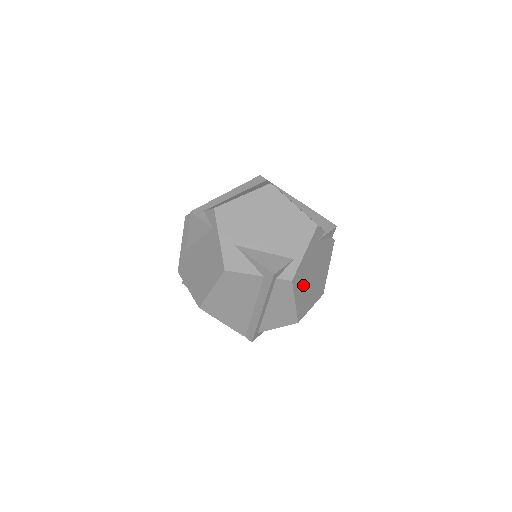
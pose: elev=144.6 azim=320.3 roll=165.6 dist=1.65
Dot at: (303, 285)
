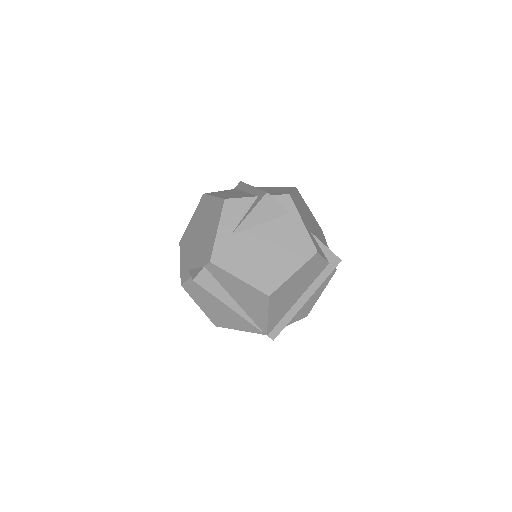
Dot at: occluded
